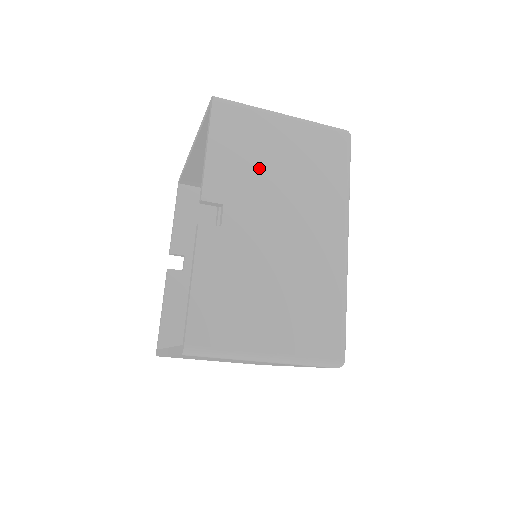
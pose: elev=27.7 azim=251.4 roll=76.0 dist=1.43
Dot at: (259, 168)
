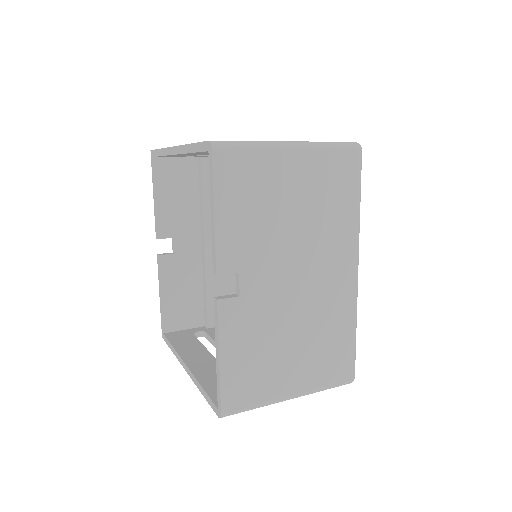
Dot at: (270, 221)
